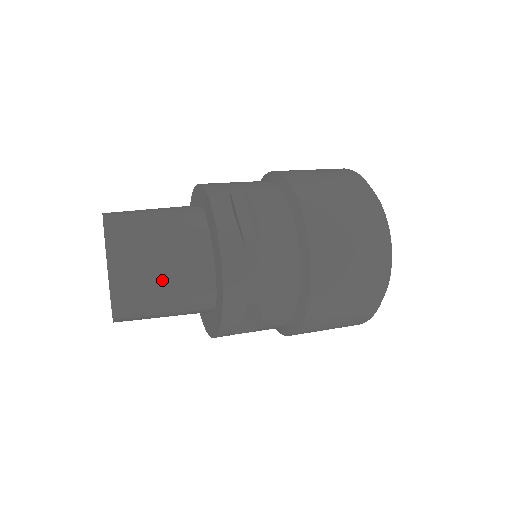
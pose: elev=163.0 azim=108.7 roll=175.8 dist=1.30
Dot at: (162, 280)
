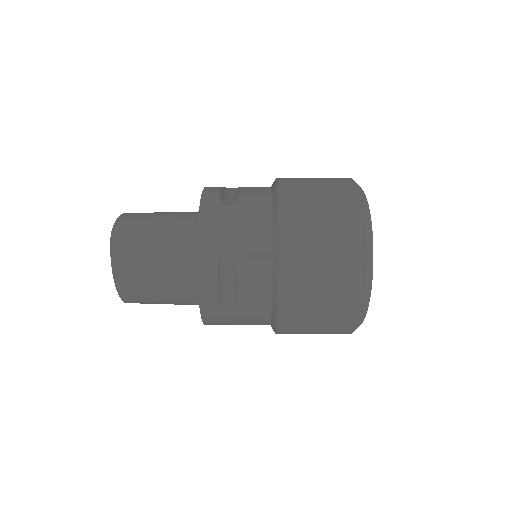
Dot at: (161, 299)
